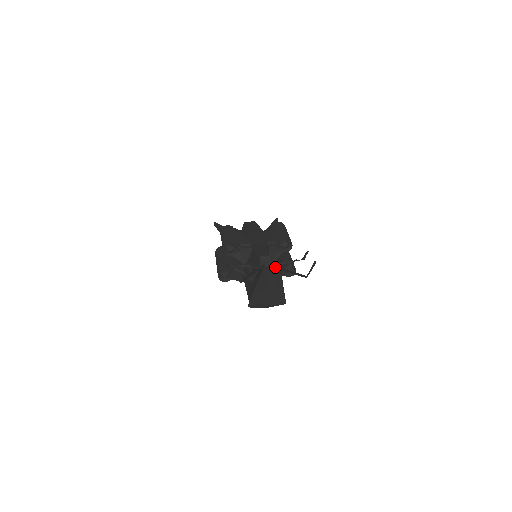
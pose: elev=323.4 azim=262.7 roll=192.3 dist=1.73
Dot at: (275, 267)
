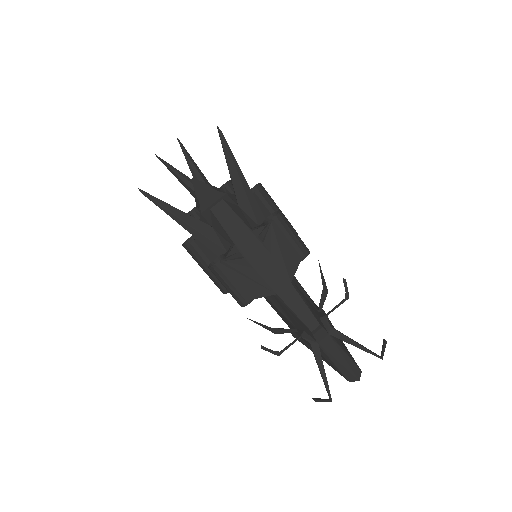
Dot at: (354, 371)
